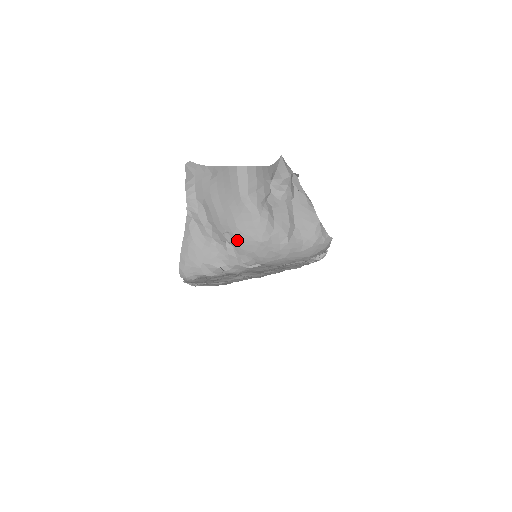
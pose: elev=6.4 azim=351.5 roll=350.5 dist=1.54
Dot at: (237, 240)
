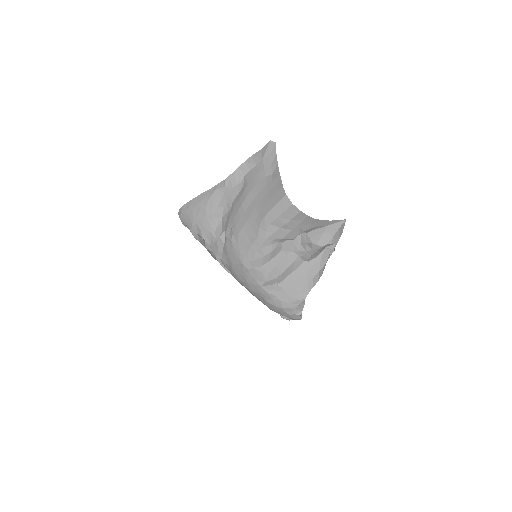
Dot at: (230, 241)
